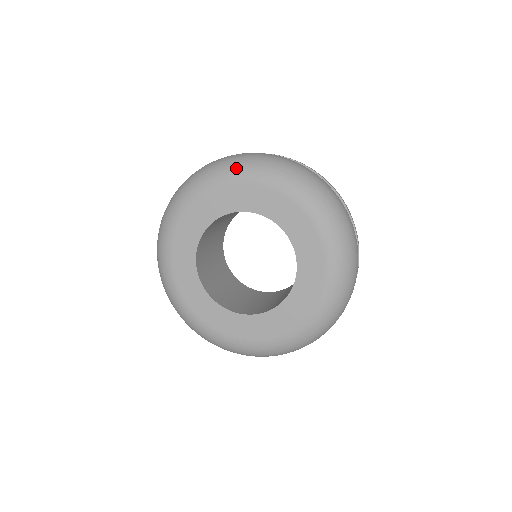
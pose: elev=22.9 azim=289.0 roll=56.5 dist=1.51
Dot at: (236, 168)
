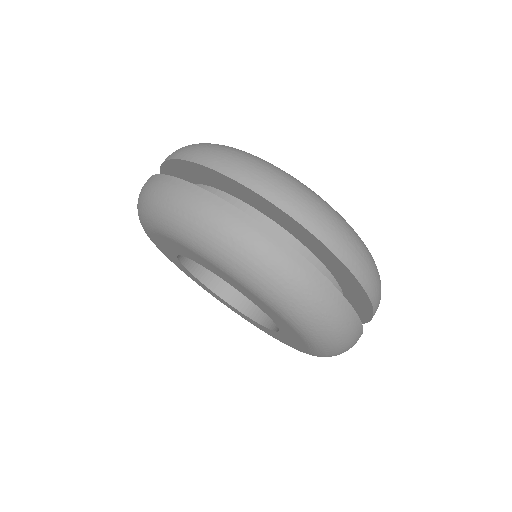
Dot at: (151, 218)
